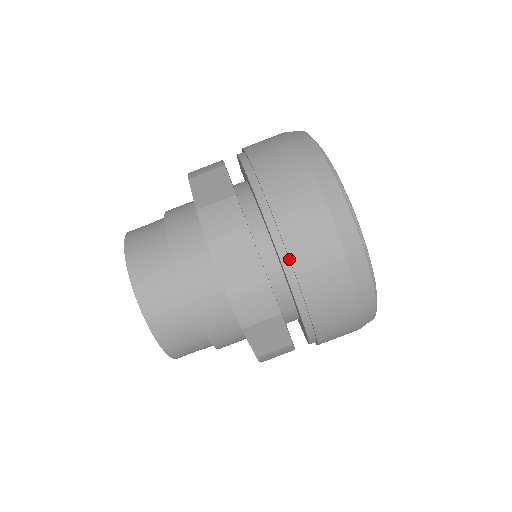
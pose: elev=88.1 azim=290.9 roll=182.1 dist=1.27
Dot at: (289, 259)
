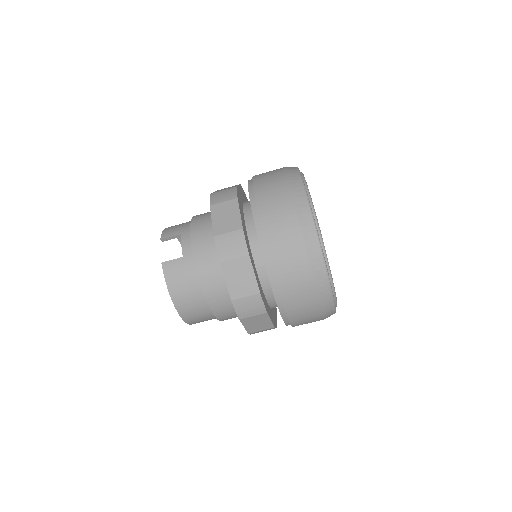
Dot at: (290, 322)
